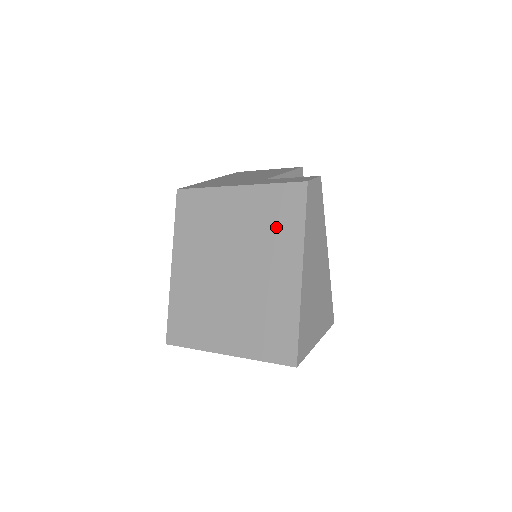
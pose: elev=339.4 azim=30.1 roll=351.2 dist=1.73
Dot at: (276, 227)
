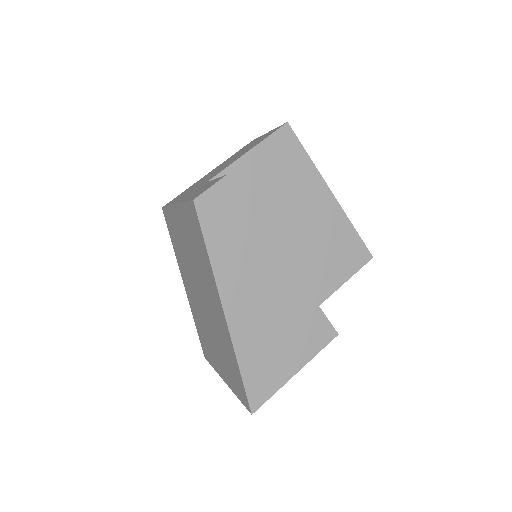
Dot at: (199, 254)
